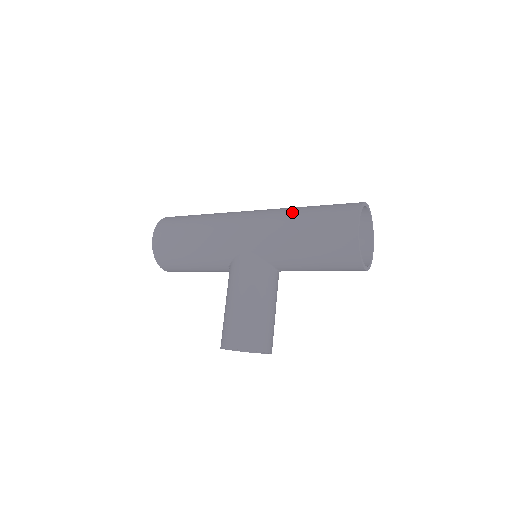
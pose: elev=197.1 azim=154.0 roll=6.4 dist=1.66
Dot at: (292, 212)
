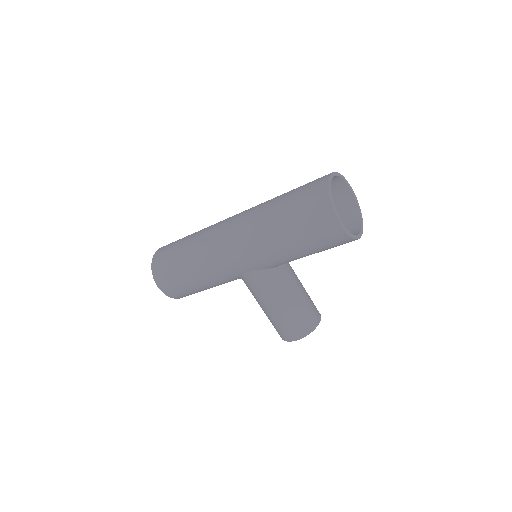
Dot at: (267, 226)
